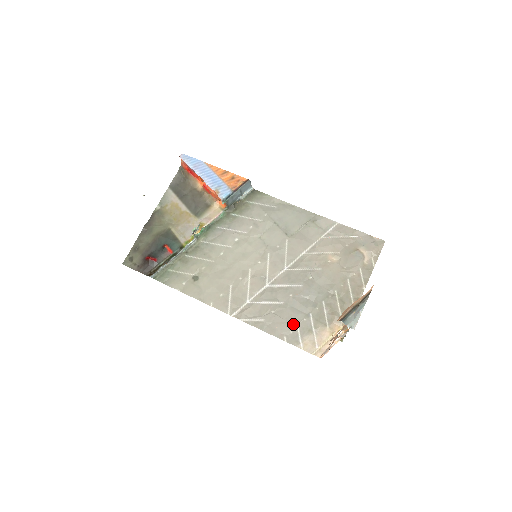
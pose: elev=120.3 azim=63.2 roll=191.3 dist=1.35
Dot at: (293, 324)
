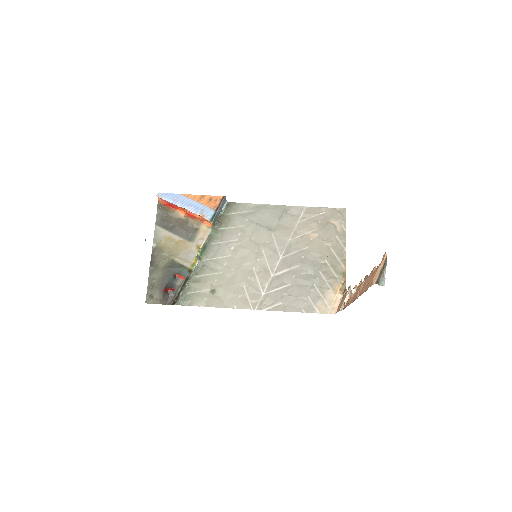
Dot at: (305, 297)
